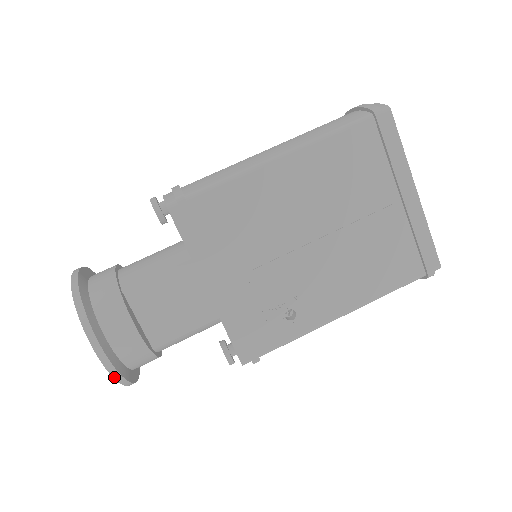
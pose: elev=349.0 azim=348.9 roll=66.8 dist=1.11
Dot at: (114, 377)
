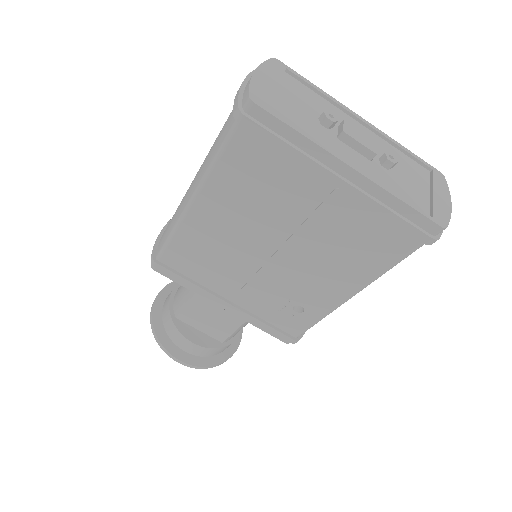
Dot at: (205, 368)
